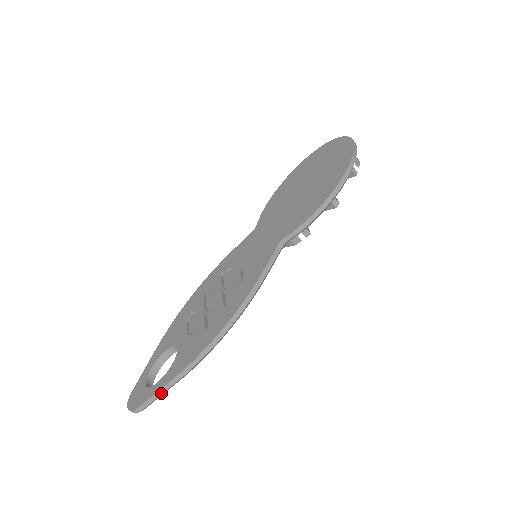
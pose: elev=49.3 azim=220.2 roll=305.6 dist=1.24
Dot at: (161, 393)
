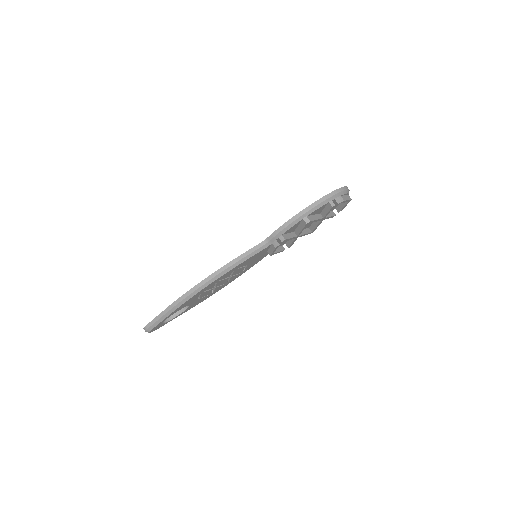
Dot at: (159, 318)
